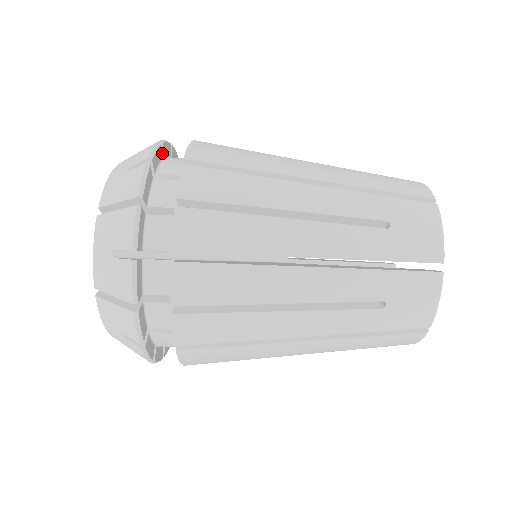
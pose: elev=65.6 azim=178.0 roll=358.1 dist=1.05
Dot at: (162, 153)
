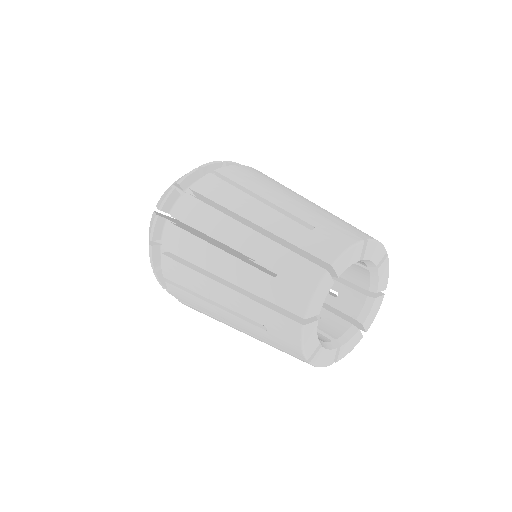
Dot at: occluded
